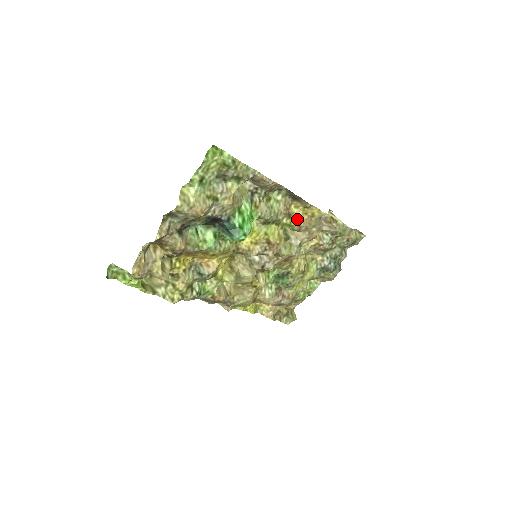
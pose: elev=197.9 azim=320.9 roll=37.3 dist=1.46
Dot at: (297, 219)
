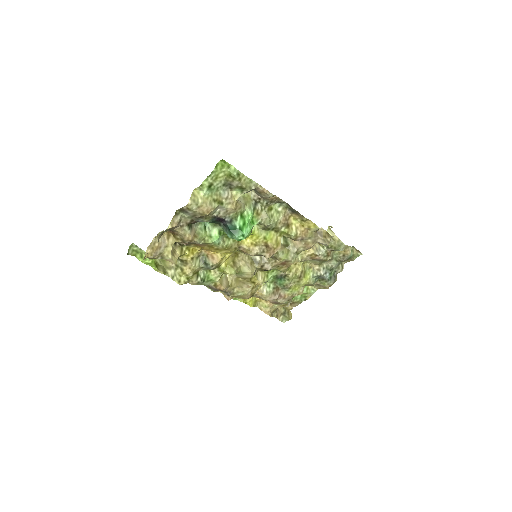
Dot at: (294, 229)
